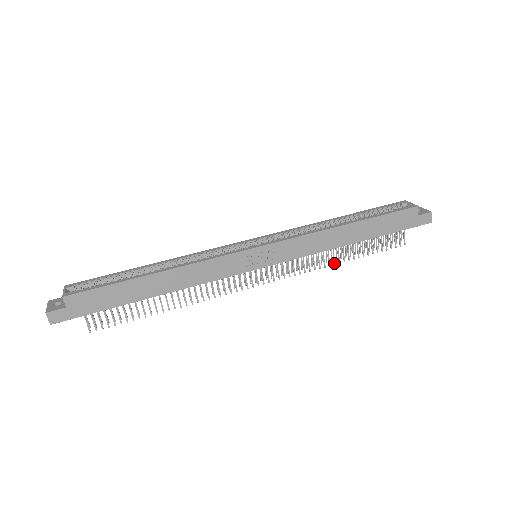
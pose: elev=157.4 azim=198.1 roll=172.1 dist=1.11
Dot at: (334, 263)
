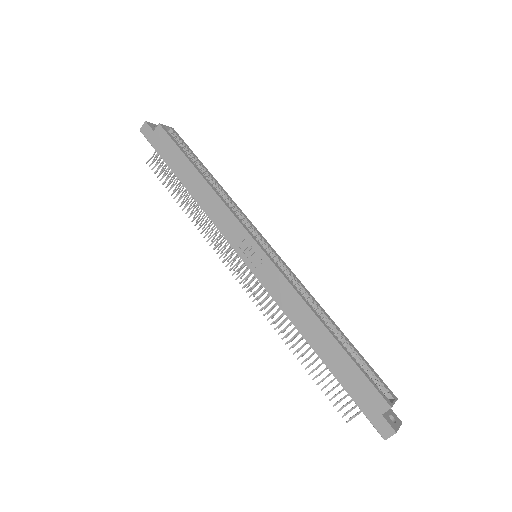
Dot at: (287, 342)
